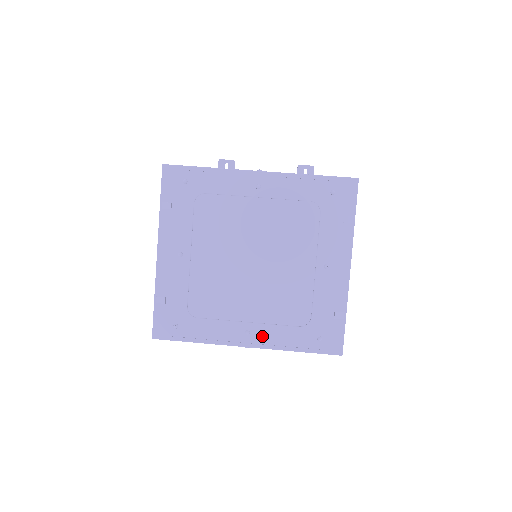
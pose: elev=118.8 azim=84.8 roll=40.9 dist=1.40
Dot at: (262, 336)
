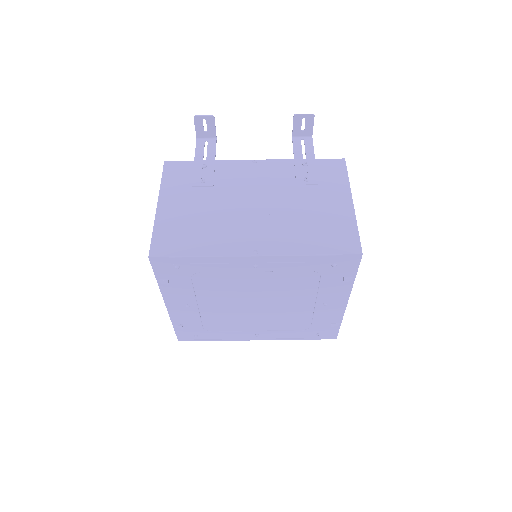
Dot at: (270, 336)
